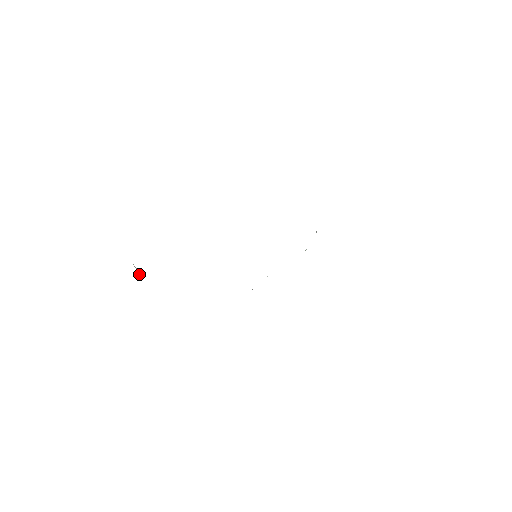
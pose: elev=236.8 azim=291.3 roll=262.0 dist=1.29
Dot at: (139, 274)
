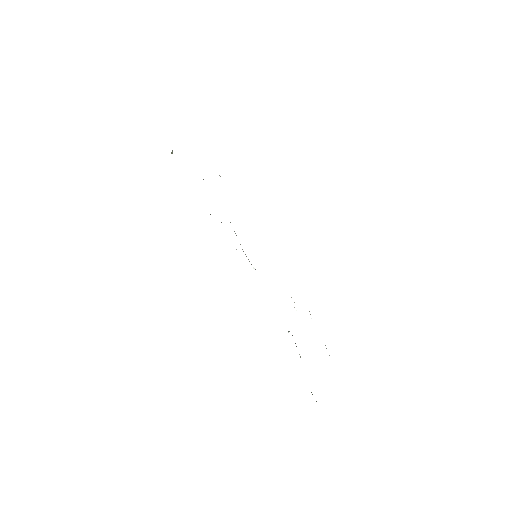
Dot at: (172, 152)
